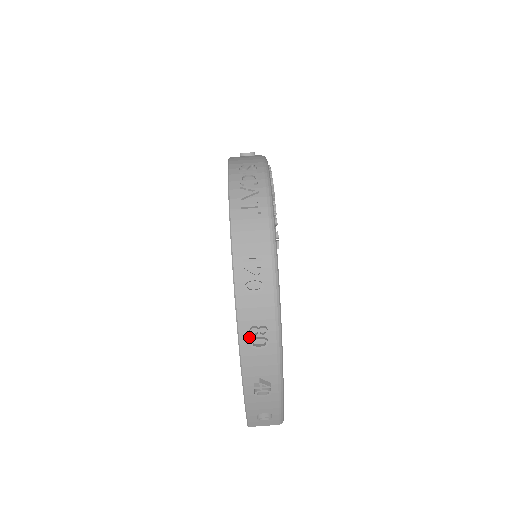
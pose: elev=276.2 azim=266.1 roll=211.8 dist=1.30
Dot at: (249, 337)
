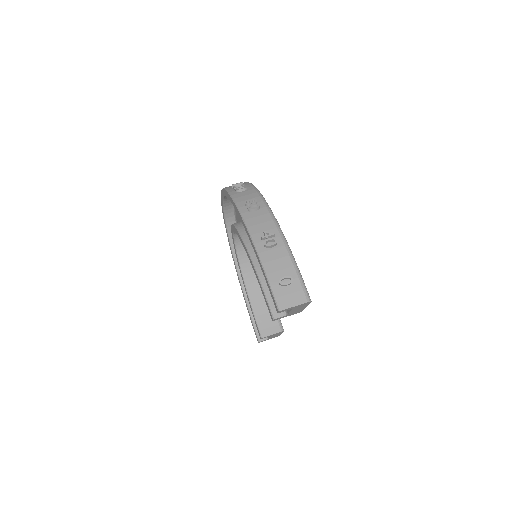
Dot at: (246, 208)
